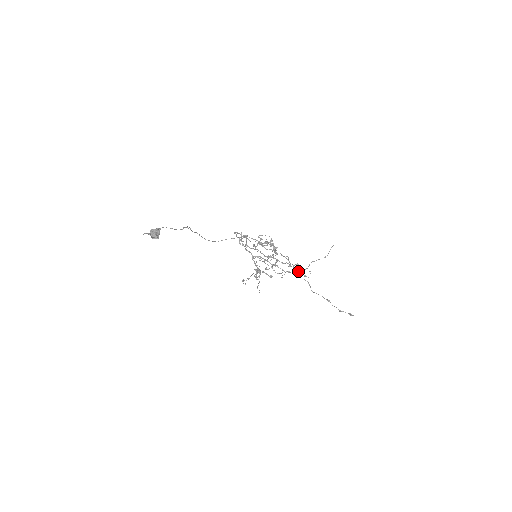
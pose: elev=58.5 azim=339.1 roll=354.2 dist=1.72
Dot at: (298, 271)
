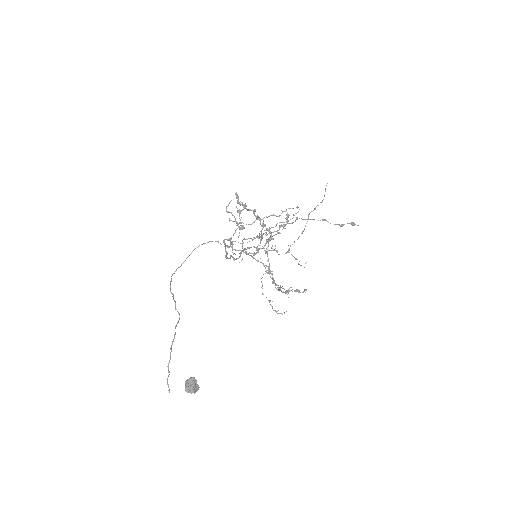
Dot at: occluded
